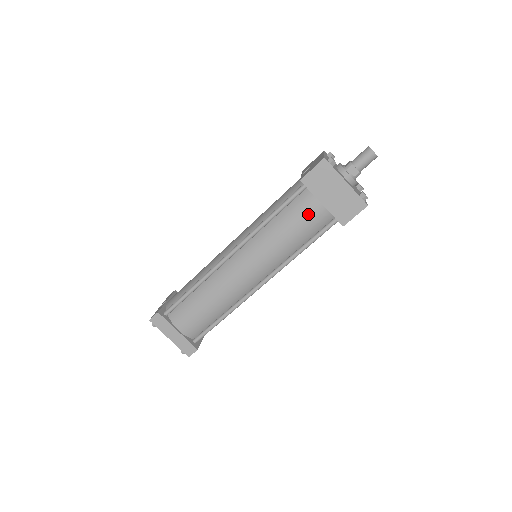
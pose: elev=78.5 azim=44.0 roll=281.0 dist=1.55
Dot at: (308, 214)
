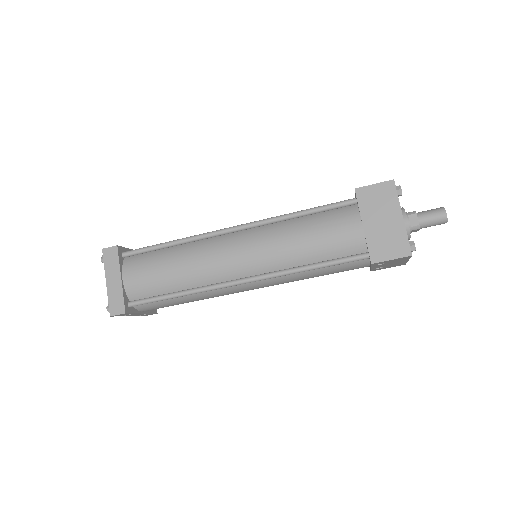
Dot at: (341, 229)
